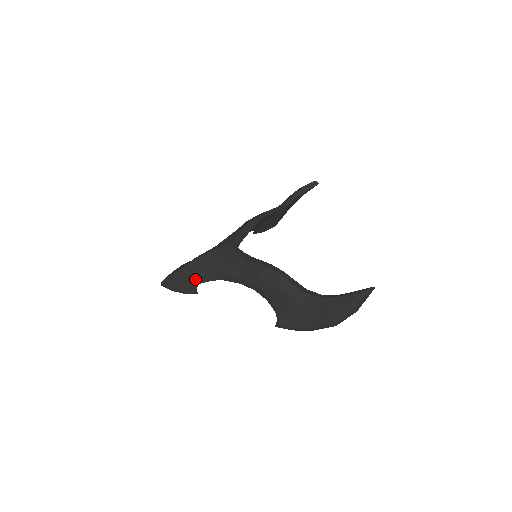
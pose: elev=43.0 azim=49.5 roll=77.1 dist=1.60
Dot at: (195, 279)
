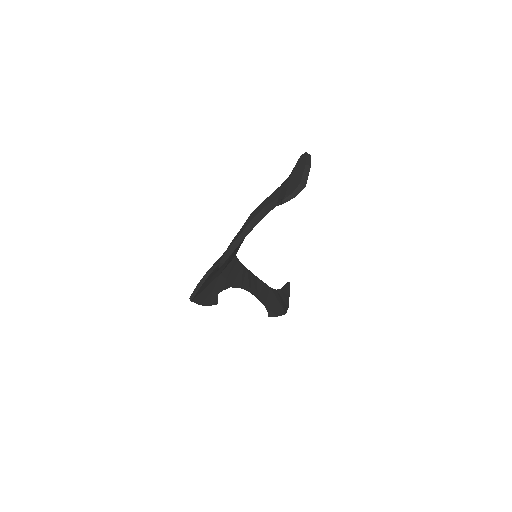
Dot at: occluded
